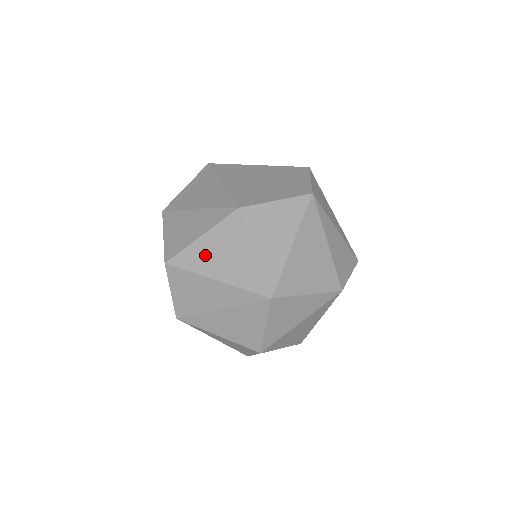
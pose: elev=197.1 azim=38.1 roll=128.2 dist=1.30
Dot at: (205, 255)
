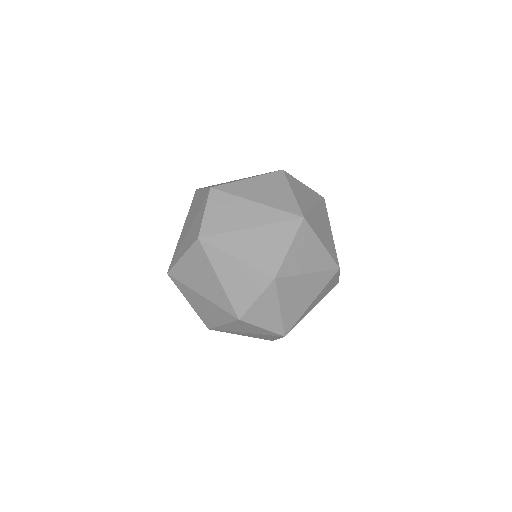
Dot at: (249, 188)
